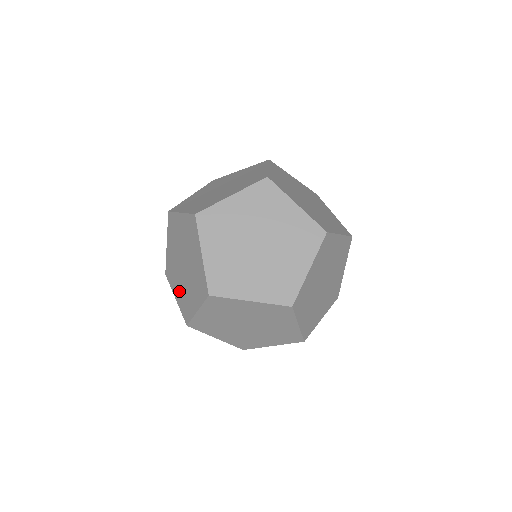
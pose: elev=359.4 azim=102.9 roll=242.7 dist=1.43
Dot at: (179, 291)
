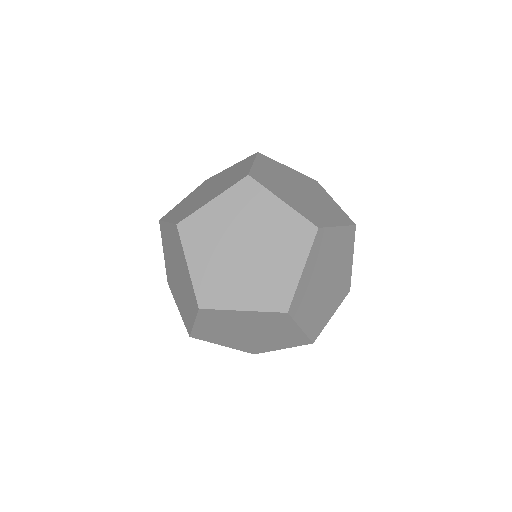
Dot at: (179, 301)
